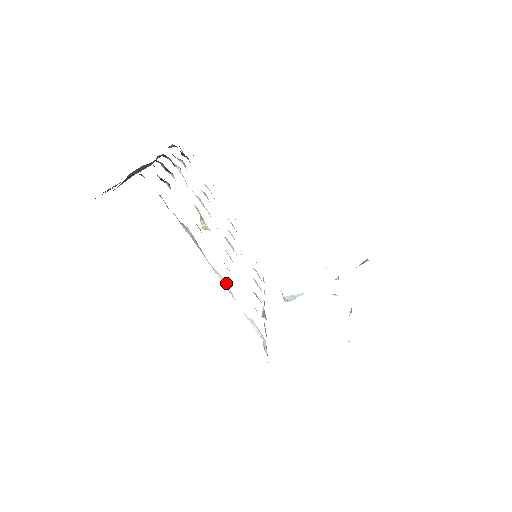
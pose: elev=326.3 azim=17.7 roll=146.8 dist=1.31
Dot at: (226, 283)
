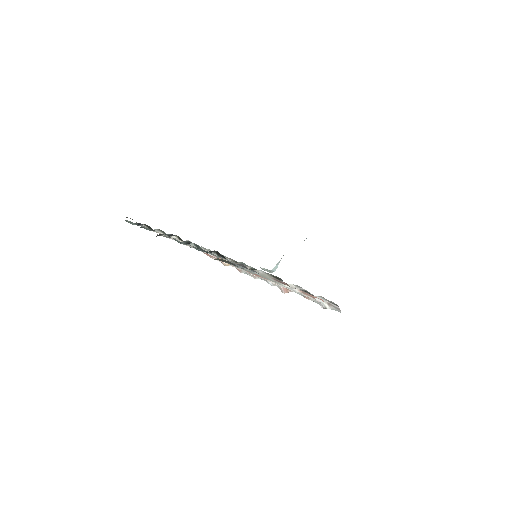
Dot at: (294, 286)
